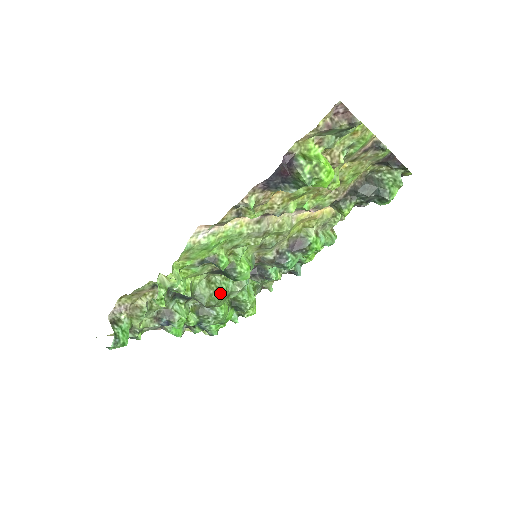
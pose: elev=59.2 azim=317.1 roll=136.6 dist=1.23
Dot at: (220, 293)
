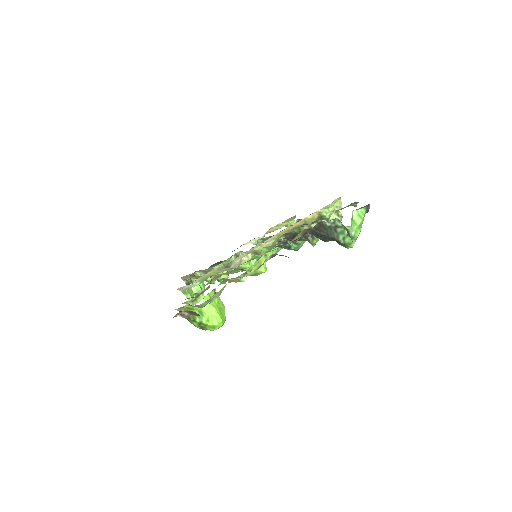
Dot at: occluded
